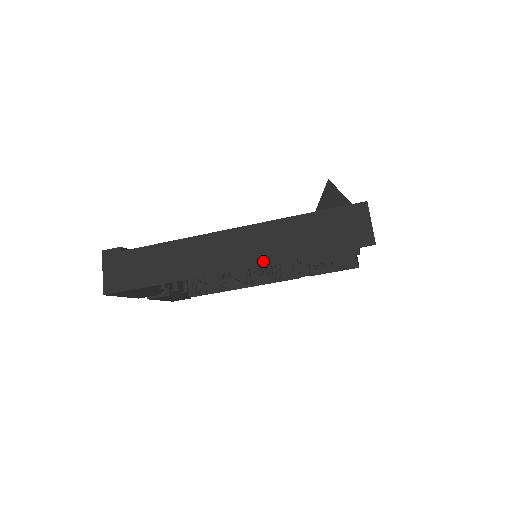
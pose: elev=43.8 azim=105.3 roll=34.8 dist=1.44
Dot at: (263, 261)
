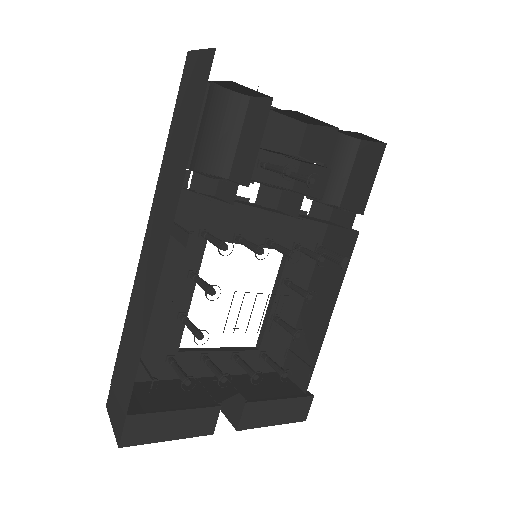
Dot at: (172, 217)
